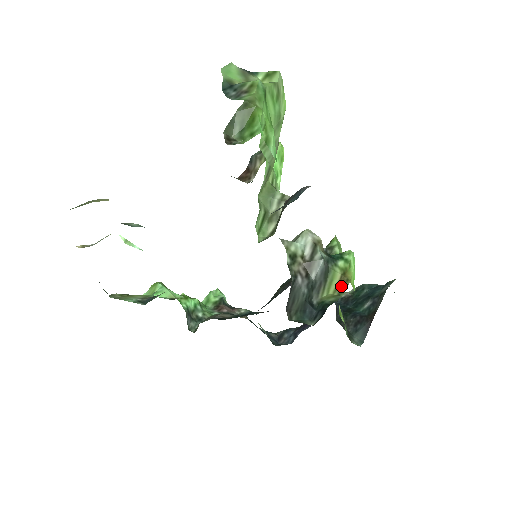
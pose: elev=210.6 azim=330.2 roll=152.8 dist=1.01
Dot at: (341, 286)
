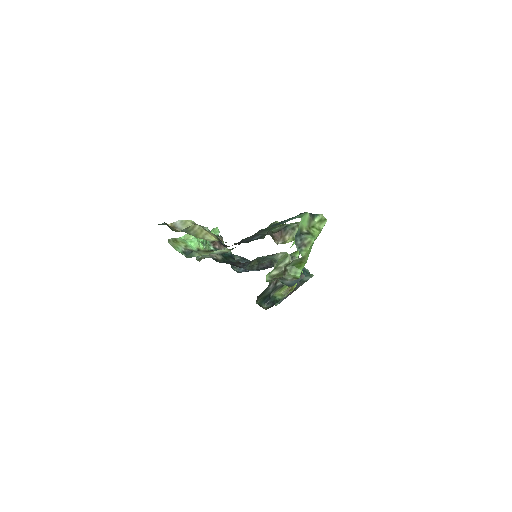
Dot at: (288, 291)
